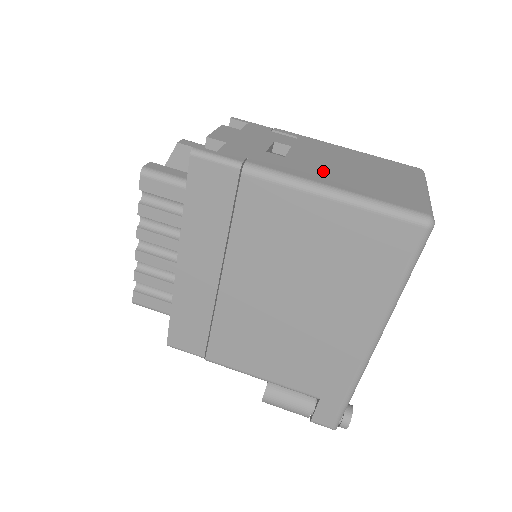
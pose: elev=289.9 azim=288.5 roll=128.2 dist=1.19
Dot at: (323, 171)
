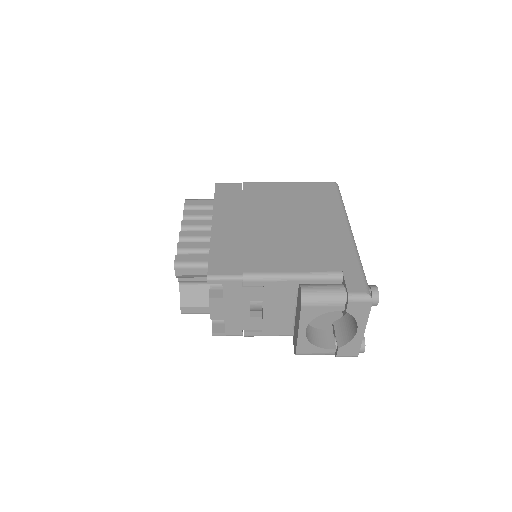
Dot at: occluded
